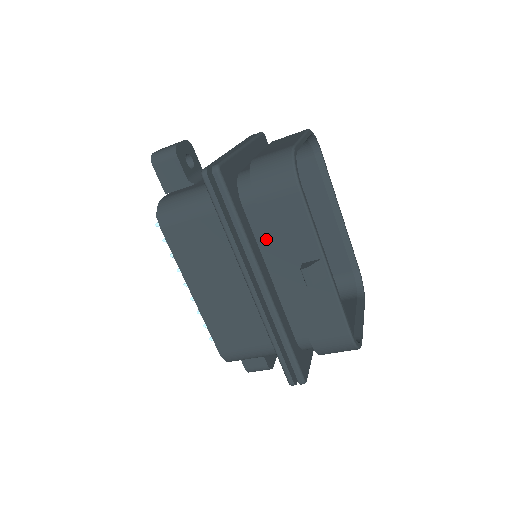
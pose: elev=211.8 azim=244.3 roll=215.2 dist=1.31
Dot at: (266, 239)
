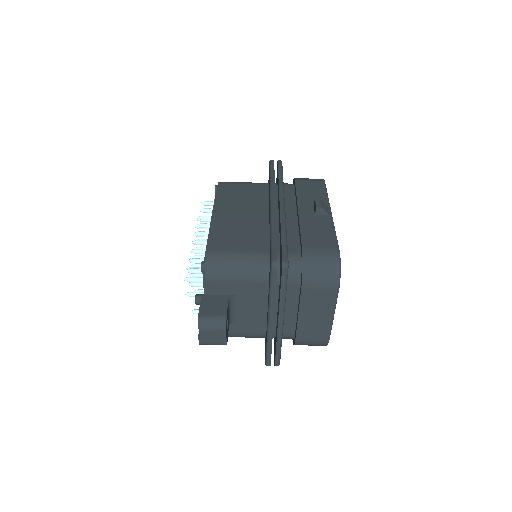
Dot at: (291, 200)
